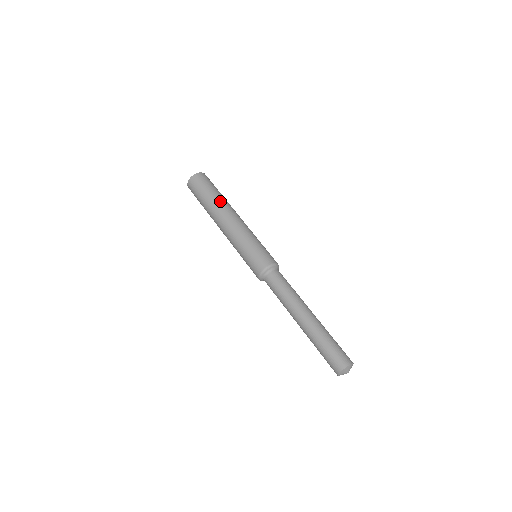
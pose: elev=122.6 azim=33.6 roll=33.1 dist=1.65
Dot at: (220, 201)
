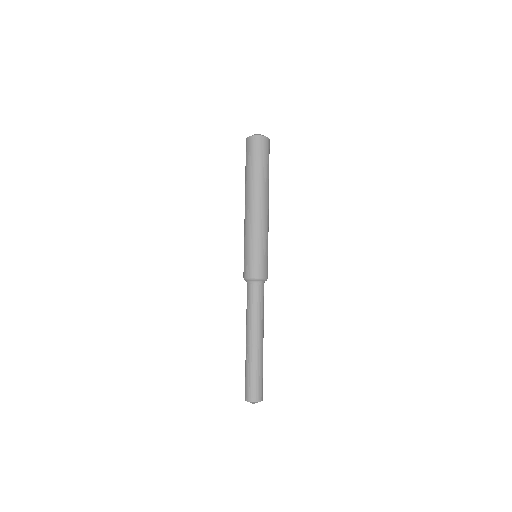
Dot at: (249, 183)
